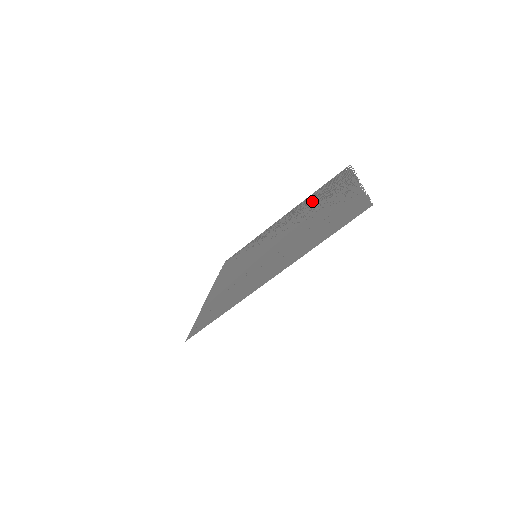
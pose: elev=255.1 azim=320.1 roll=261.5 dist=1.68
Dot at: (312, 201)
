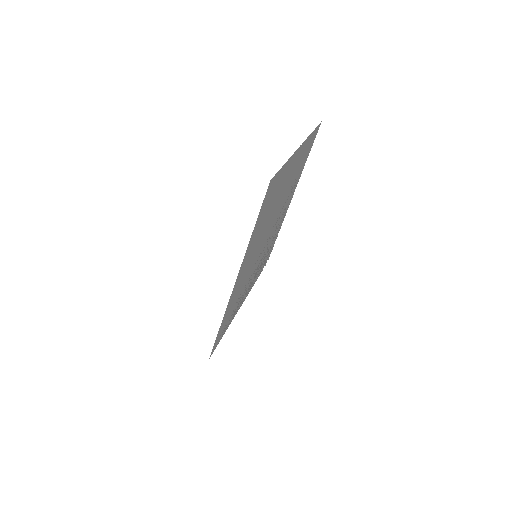
Dot at: (263, 259)
